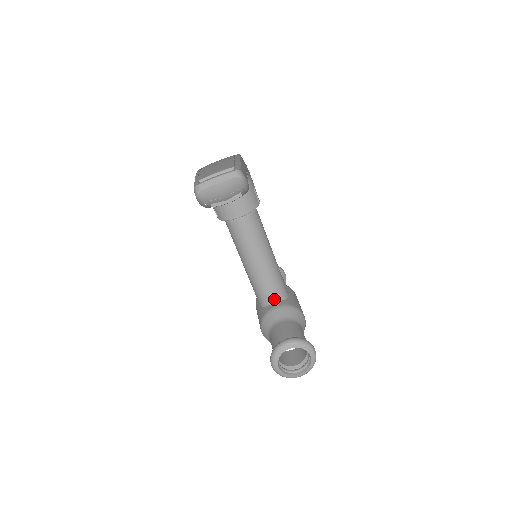
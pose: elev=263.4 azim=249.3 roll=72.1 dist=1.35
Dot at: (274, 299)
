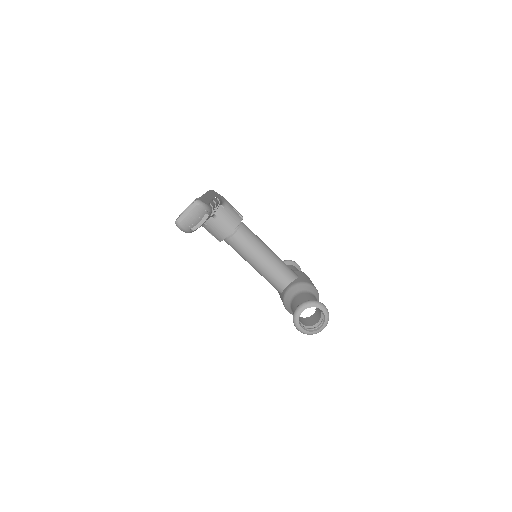
Dot at: (286, 283)
